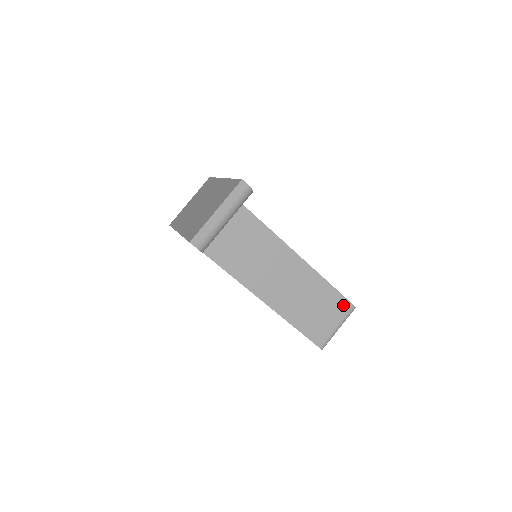
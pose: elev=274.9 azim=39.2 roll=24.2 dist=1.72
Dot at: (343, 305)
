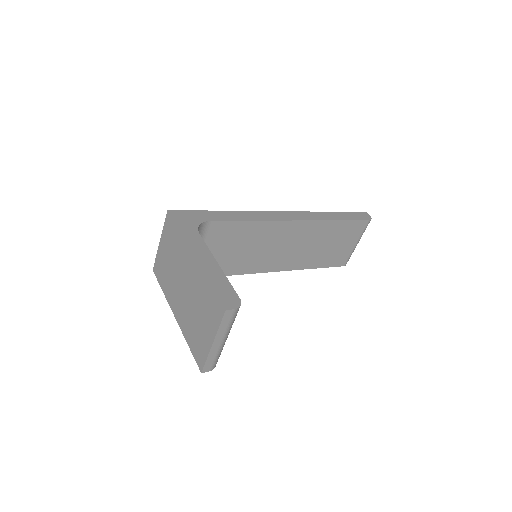
Dot at: (358, 227)
